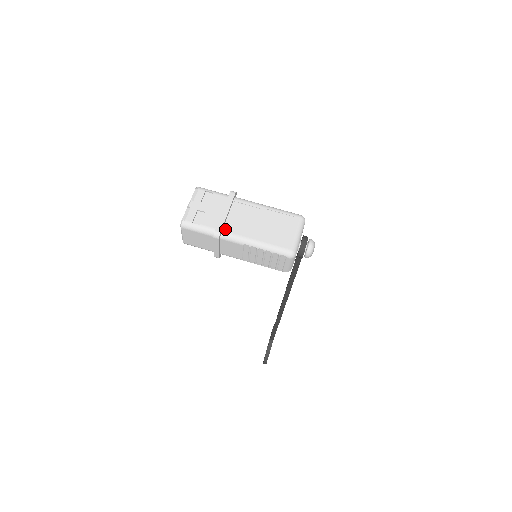
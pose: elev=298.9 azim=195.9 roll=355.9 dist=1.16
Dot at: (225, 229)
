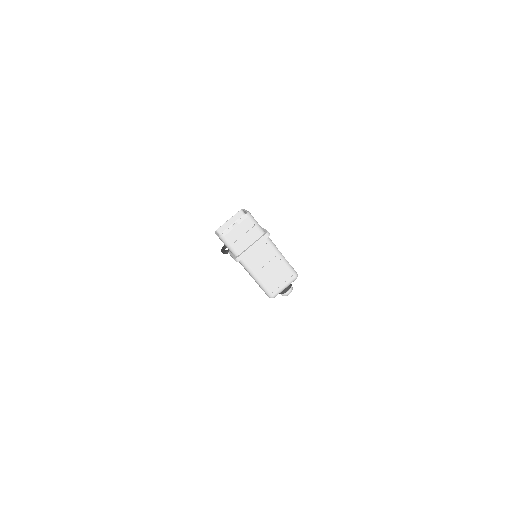
Dot at: (245, 258)
